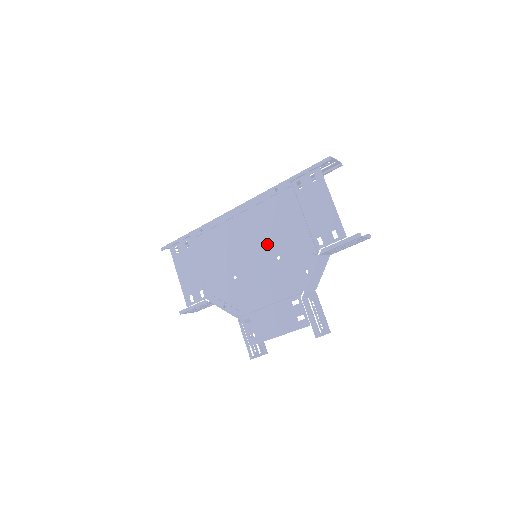
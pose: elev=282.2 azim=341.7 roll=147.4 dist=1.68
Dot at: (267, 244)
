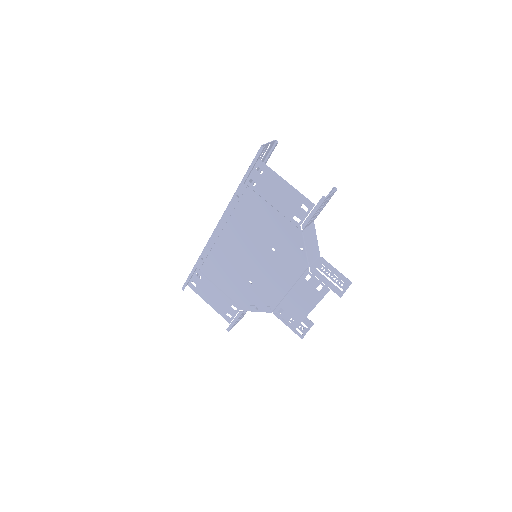
Dot at: (258, 243)
